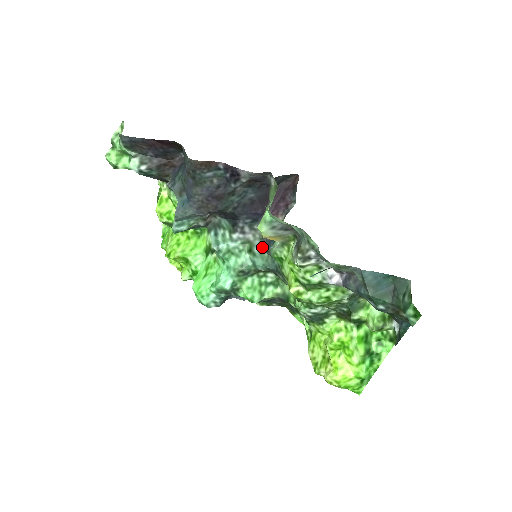
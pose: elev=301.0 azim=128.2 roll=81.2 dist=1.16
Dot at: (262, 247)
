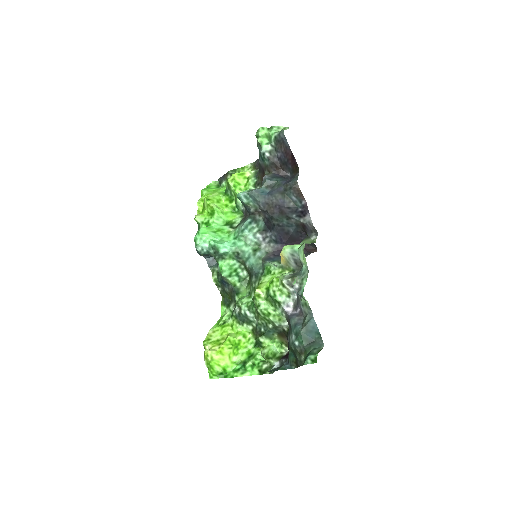
Dot at: (263, 256)
